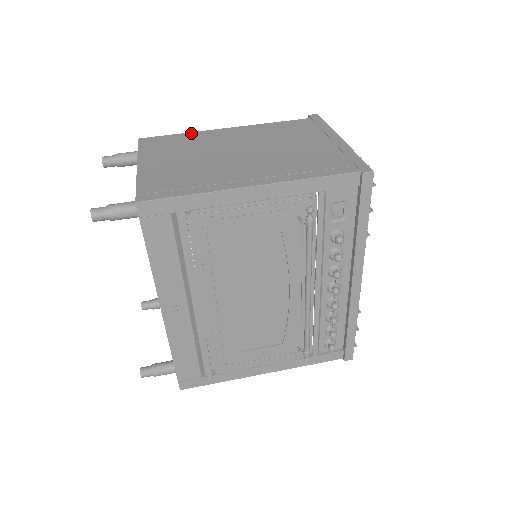
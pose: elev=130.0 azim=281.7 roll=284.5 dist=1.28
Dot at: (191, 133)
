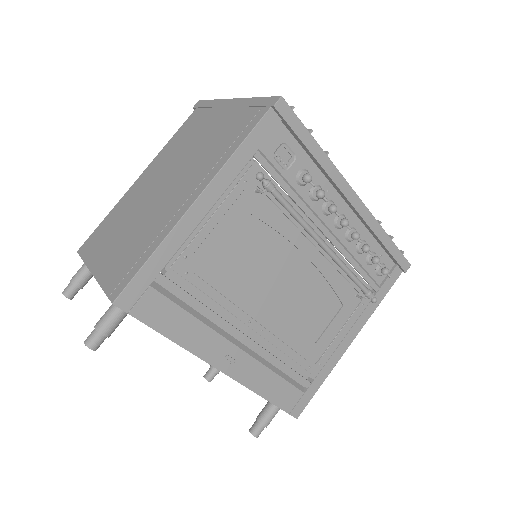
Dot at: (114, 208)
